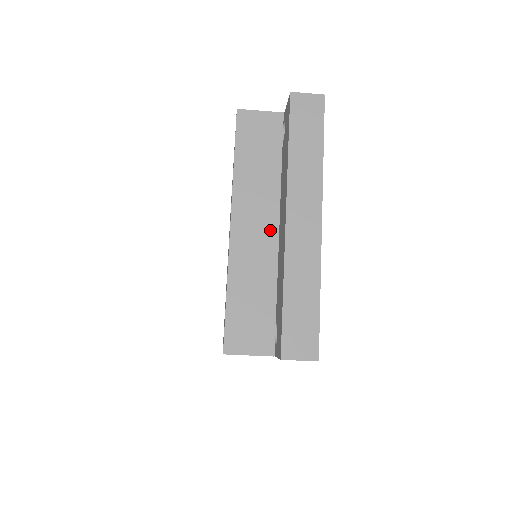
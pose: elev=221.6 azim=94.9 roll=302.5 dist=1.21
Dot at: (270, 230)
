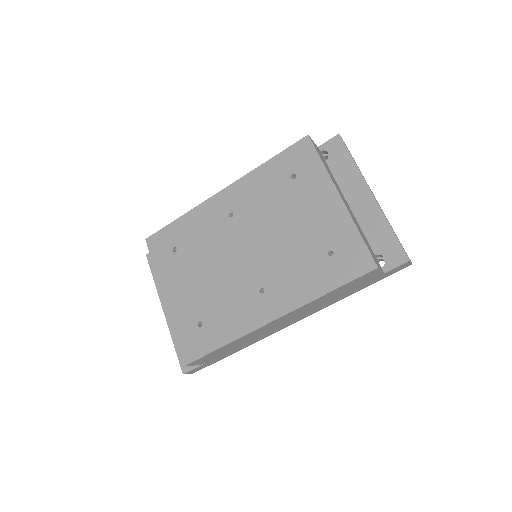
Dot at: (348, 205)
